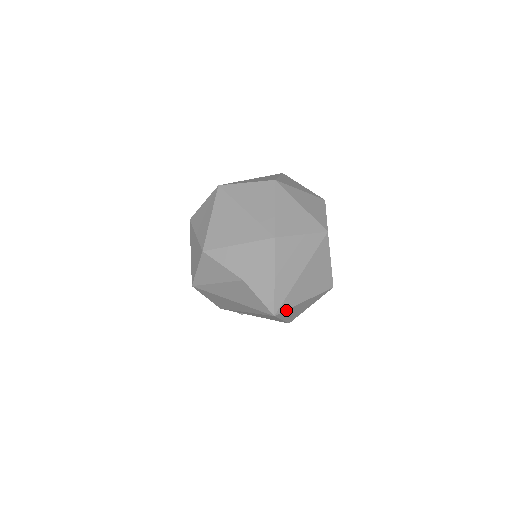
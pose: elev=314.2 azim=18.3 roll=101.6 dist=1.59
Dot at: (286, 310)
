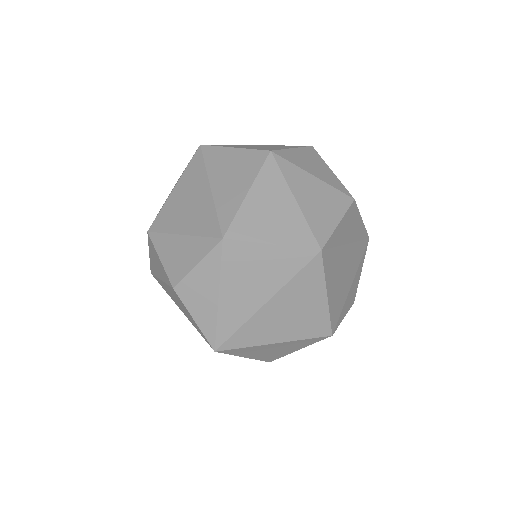
Dot at: (238, 348)
